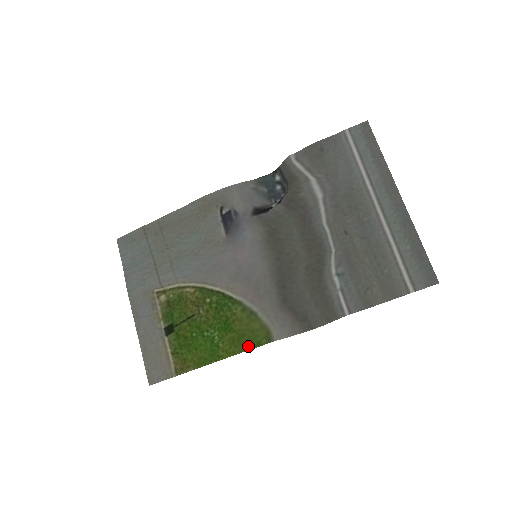
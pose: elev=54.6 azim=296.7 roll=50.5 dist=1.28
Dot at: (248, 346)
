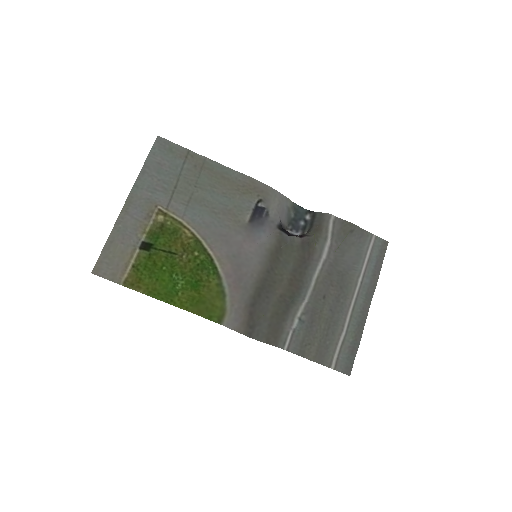
Dot at: (201, 313)
